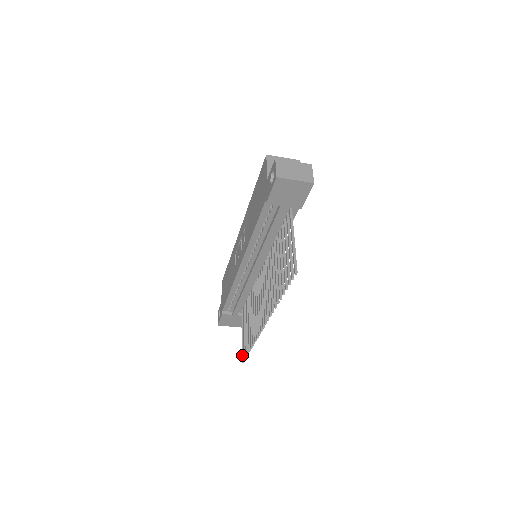
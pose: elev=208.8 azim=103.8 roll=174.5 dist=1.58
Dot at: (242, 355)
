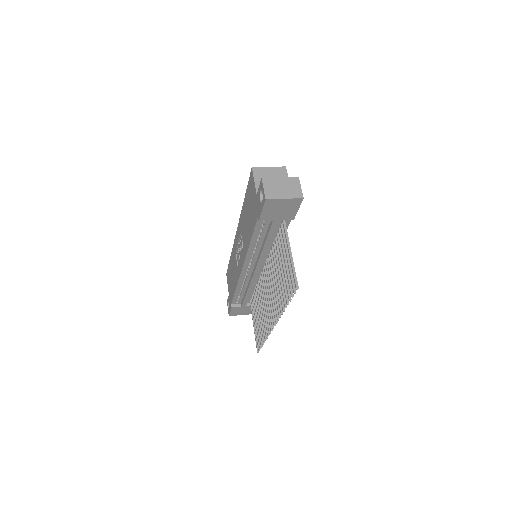
Dot at: (256, 346)
